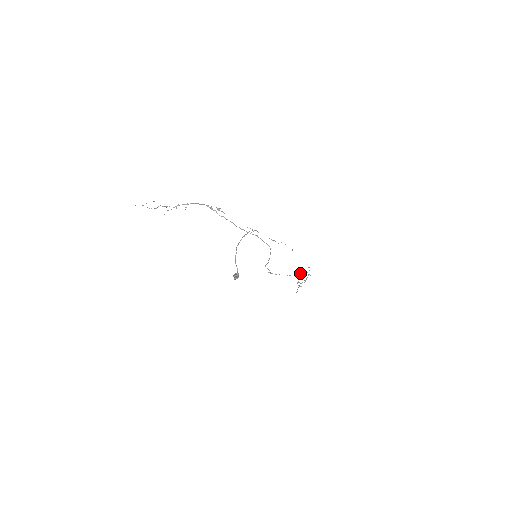
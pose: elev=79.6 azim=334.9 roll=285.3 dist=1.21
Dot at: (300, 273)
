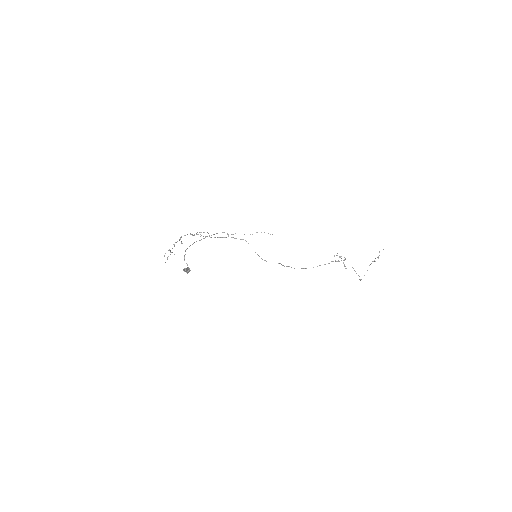
Dot at: occluded
